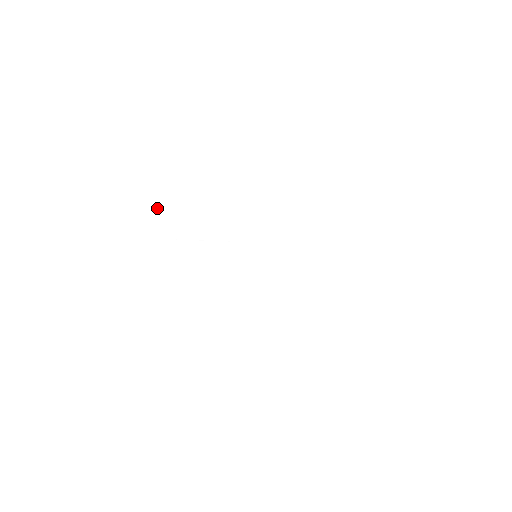
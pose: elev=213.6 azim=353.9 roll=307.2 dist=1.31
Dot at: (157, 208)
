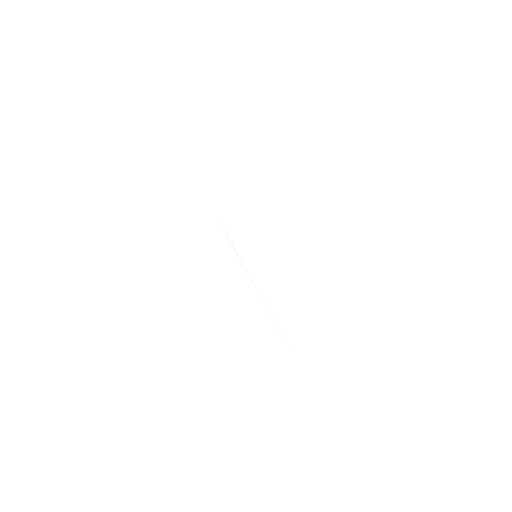
Dot at: (216, 180)
